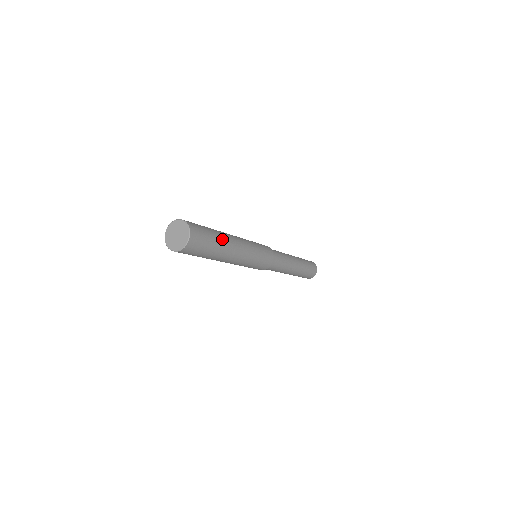
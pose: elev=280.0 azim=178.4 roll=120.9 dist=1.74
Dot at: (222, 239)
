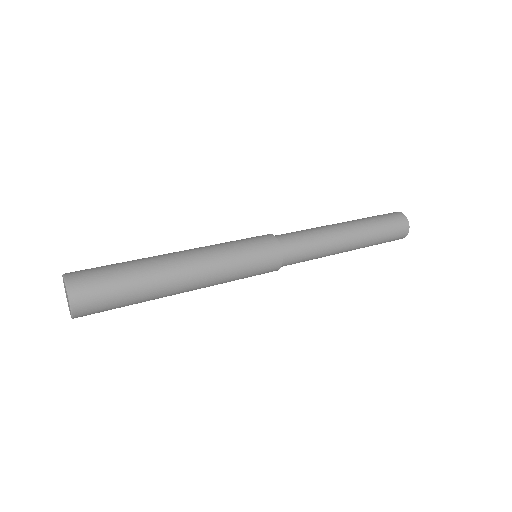
Dot at: (143, 264)
